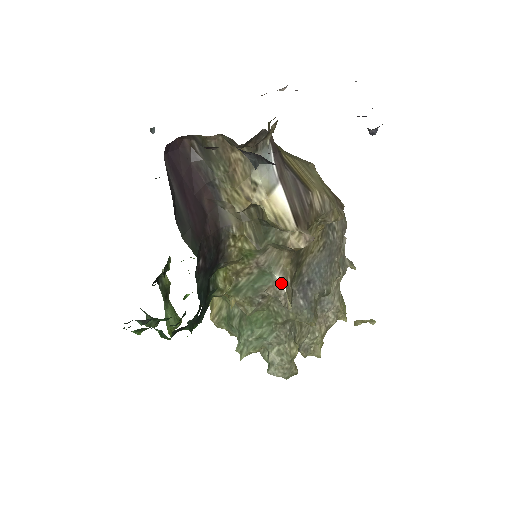
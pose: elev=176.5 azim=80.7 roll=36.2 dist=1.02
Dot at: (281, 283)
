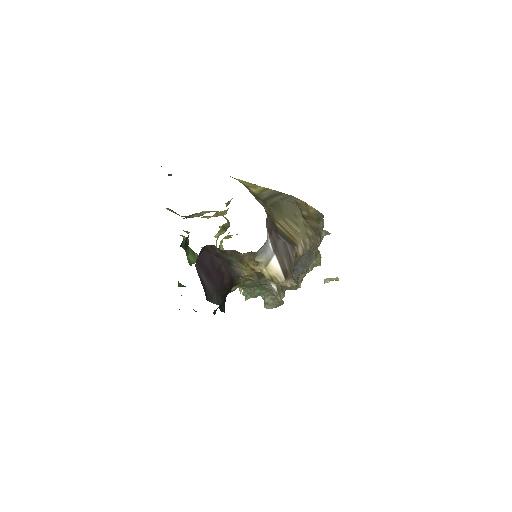
Dot at: (274, 287)
